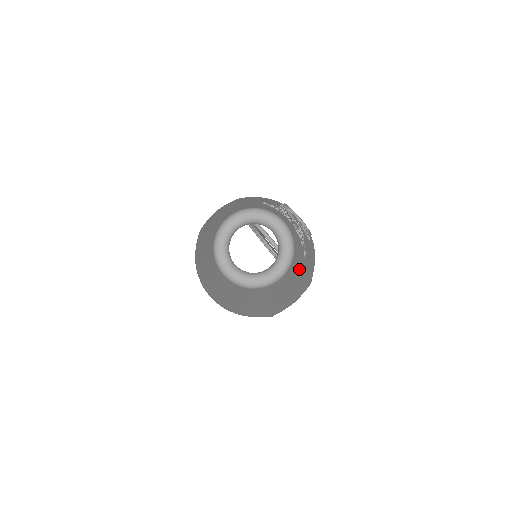
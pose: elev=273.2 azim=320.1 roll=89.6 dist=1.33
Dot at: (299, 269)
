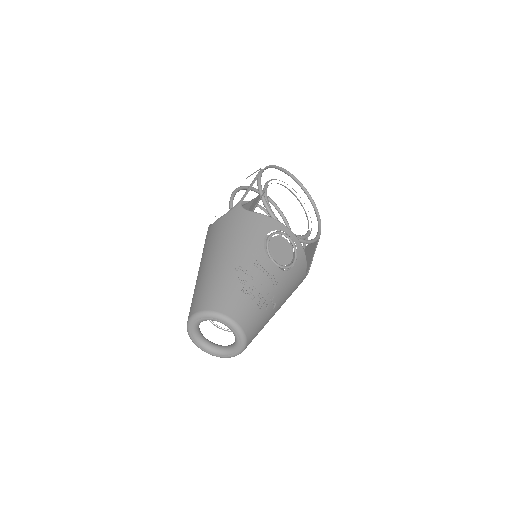
Dot at: (267, 321)
